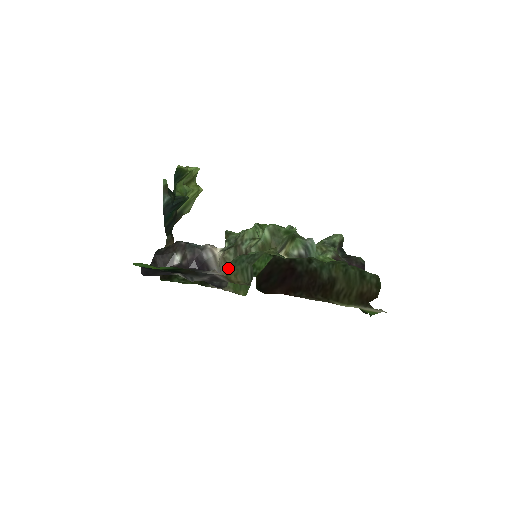
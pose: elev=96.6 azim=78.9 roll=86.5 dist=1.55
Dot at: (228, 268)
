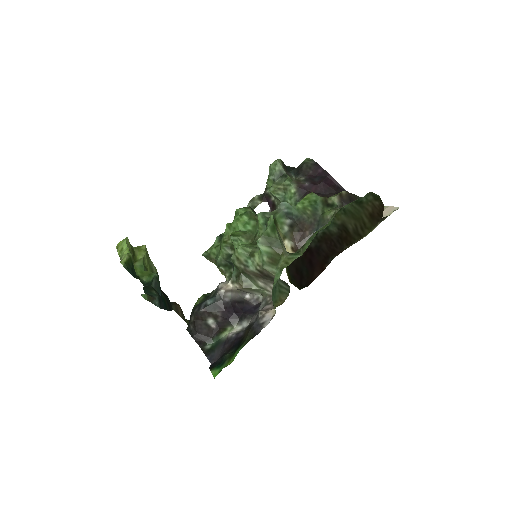
Dot at: (273, 304)
